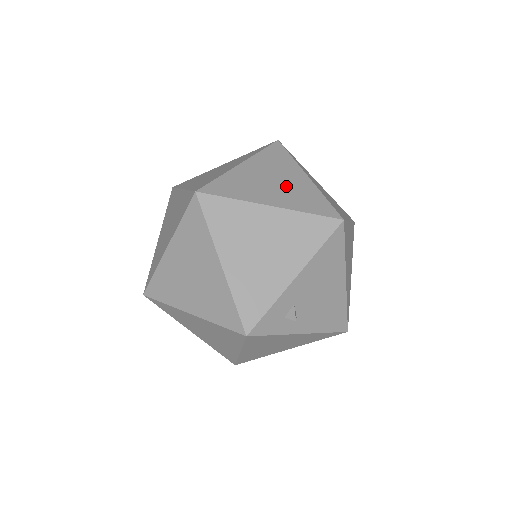
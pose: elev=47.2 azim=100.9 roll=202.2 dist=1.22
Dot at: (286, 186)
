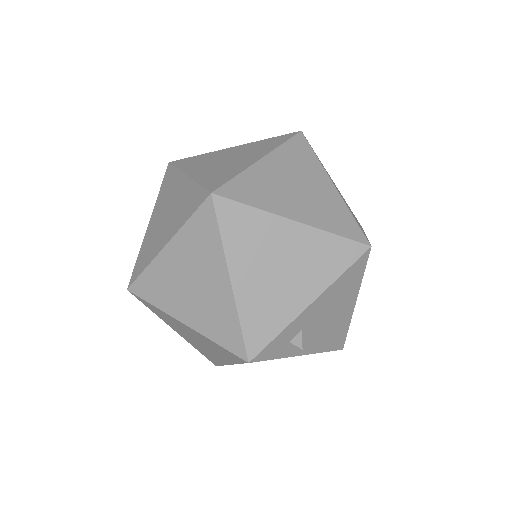
Dot at: (311, 195)
